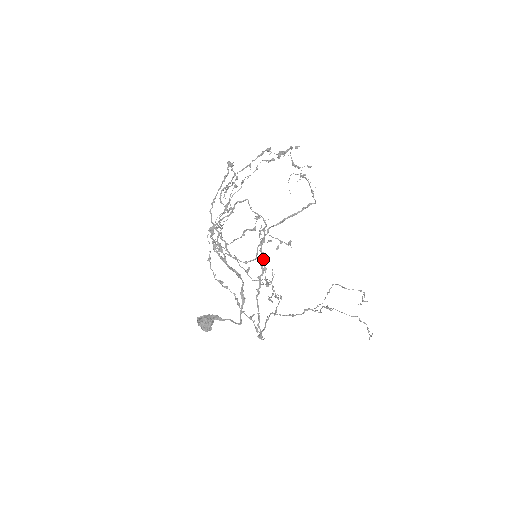
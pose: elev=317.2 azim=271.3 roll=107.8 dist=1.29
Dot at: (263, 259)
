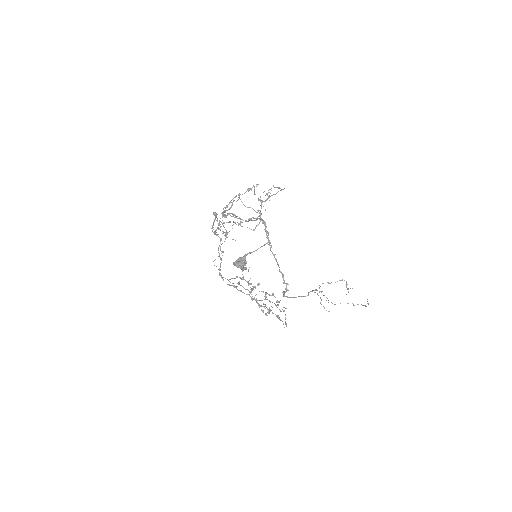
Dot at: occluded
